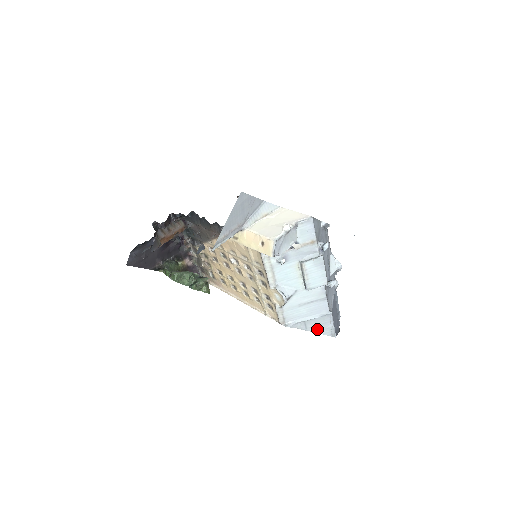
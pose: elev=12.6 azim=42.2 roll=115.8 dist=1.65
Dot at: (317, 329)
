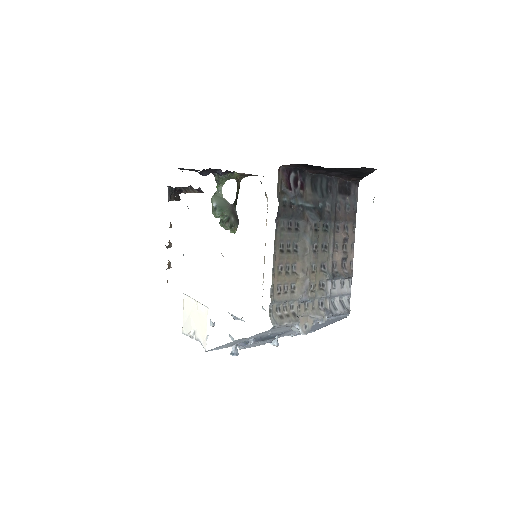
Dot at: occluded
